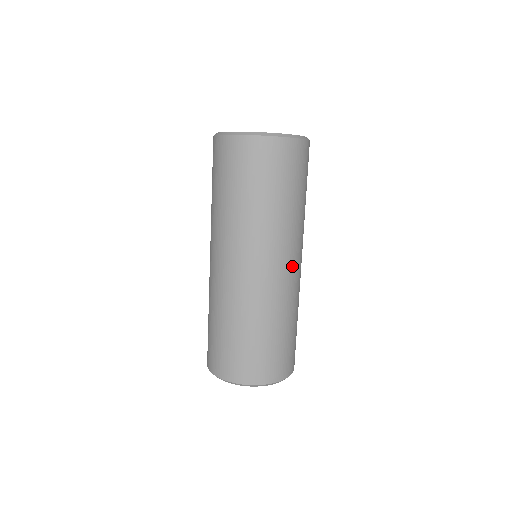
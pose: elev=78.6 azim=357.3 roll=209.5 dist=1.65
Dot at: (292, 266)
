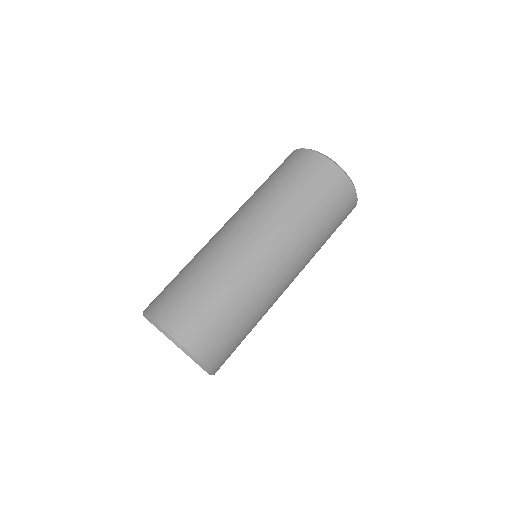
Dot at: (260, 245)
